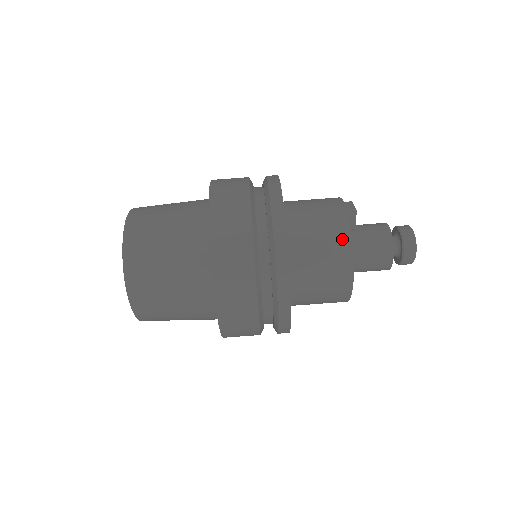
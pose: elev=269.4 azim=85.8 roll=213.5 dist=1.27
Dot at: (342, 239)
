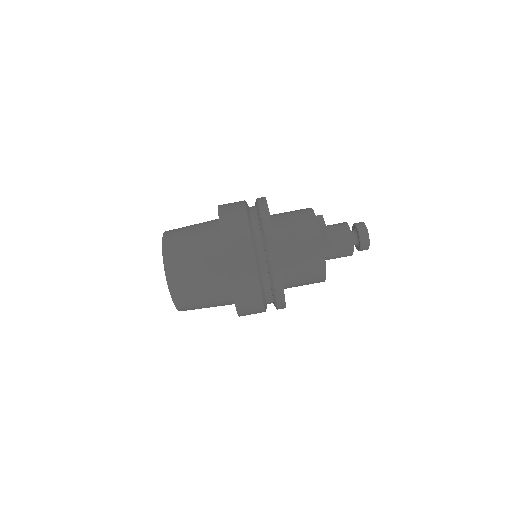
Dot at: (316, 249)
